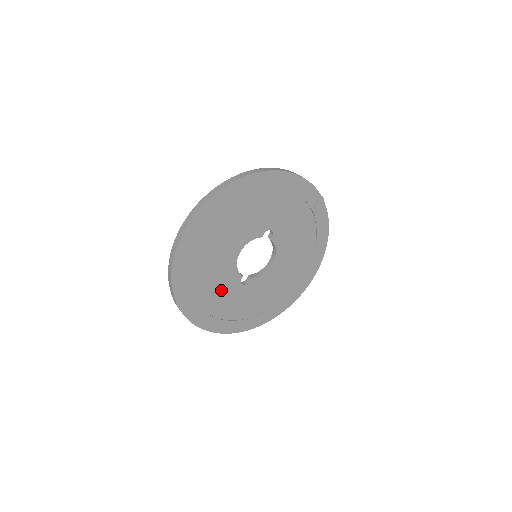
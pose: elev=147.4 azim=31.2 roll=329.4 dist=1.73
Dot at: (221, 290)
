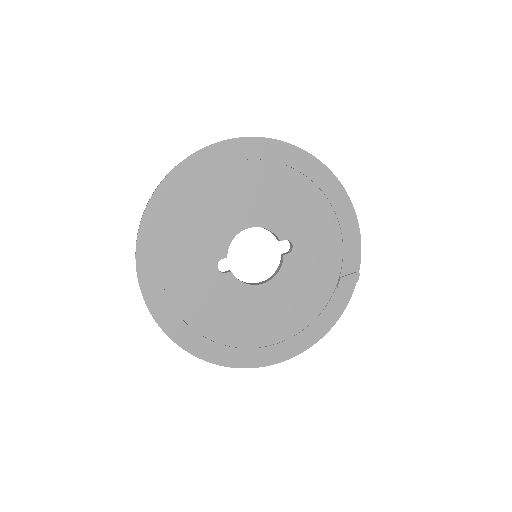
Dot at: (196, 243)
